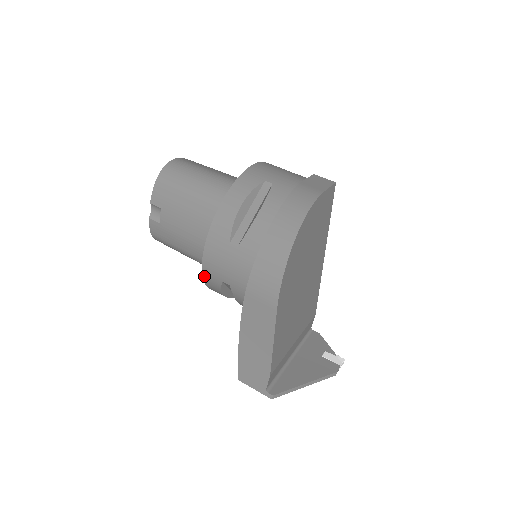
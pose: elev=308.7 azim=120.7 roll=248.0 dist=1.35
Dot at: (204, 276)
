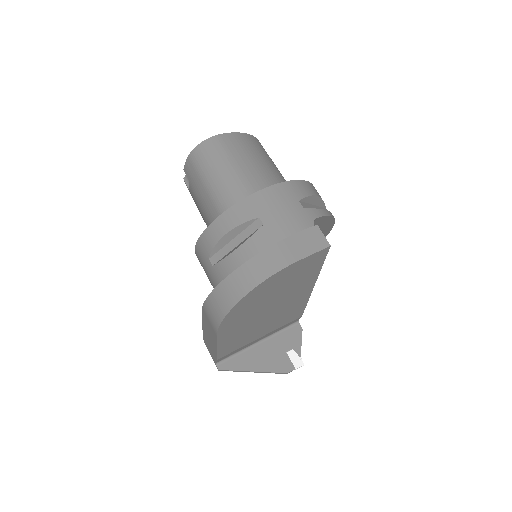
Dot at: occluded
